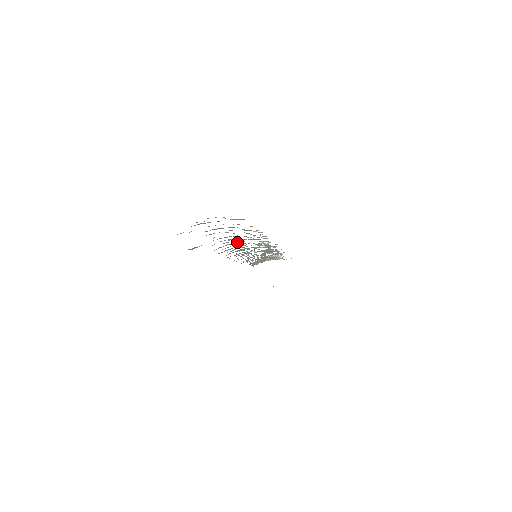
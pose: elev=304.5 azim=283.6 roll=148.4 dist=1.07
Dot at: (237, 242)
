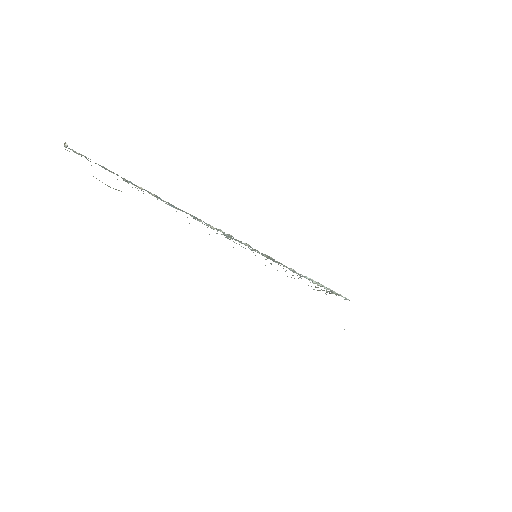
Dot at: occluded
